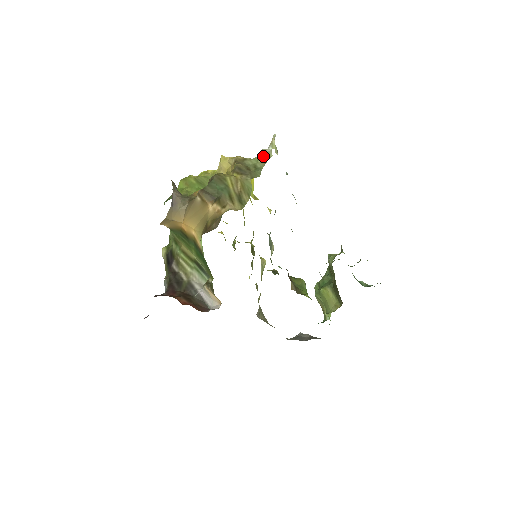
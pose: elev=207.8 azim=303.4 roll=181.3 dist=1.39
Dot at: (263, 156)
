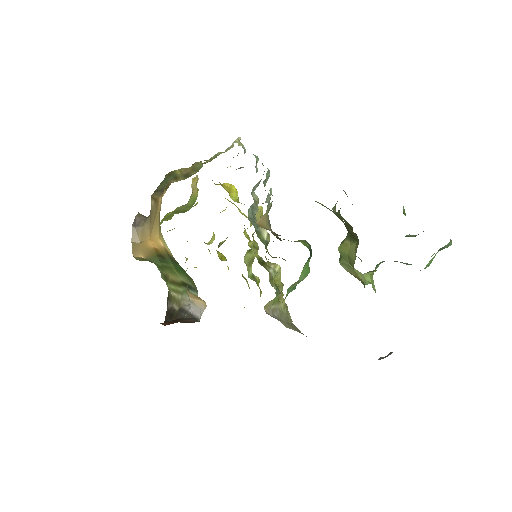
Dot at: occluded
